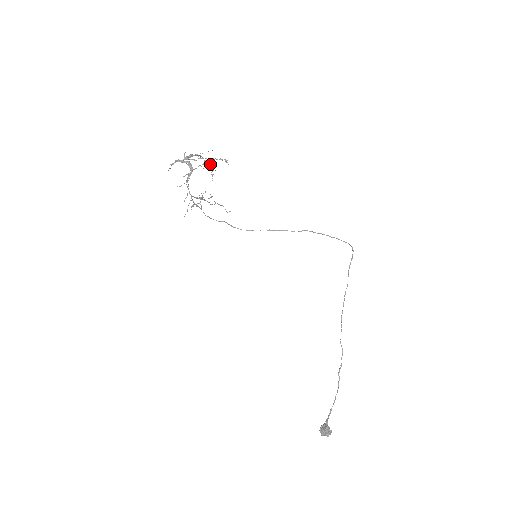
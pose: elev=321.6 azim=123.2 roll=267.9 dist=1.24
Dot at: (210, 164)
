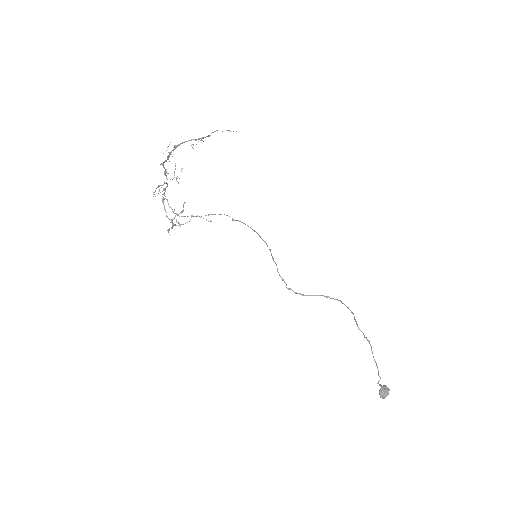
Dot at: (160, 192)
